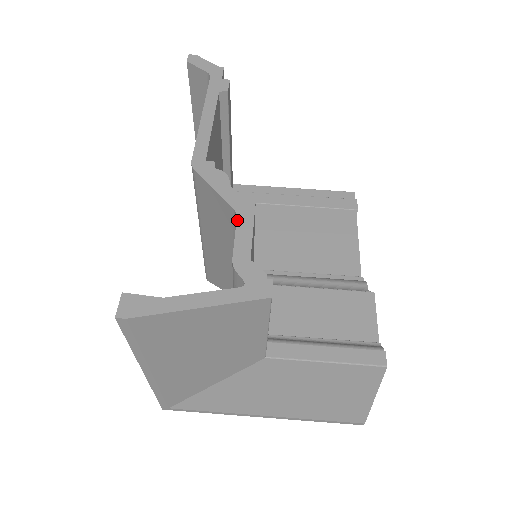
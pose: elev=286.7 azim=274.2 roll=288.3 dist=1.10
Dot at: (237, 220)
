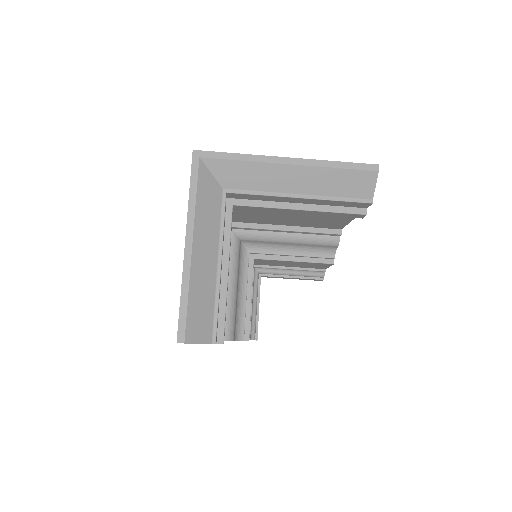
Dot at: occluded
